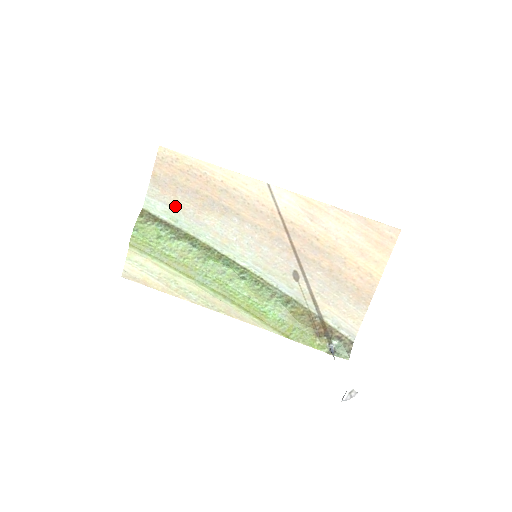
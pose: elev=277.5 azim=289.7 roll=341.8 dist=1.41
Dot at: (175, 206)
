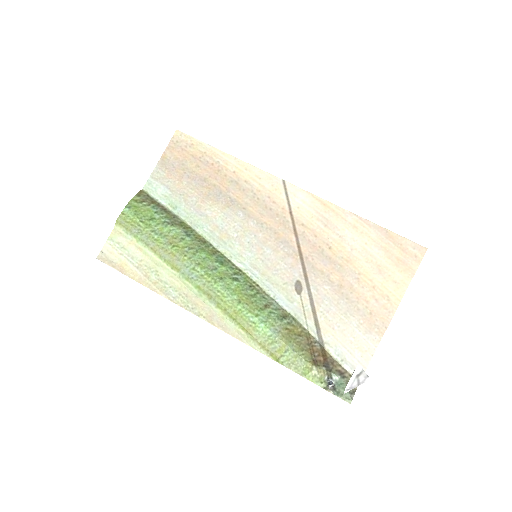
Dot at: (178, 192)
